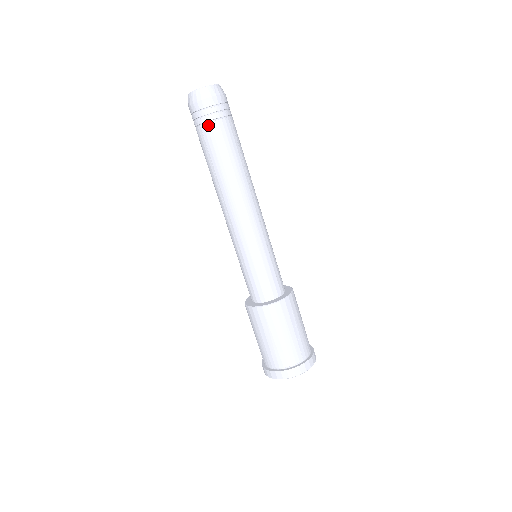
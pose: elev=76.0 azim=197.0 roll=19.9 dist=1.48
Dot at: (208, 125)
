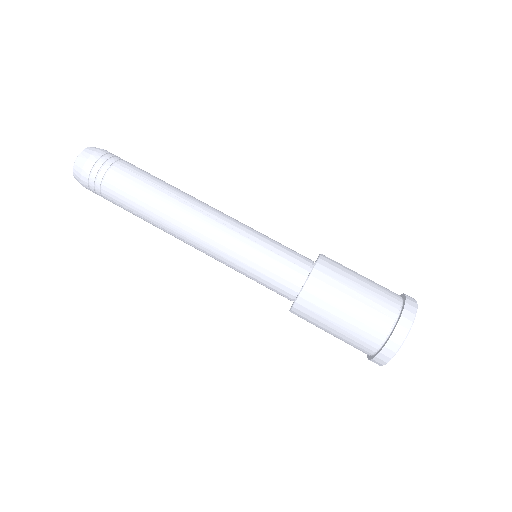
Dot at: (103, 188)
